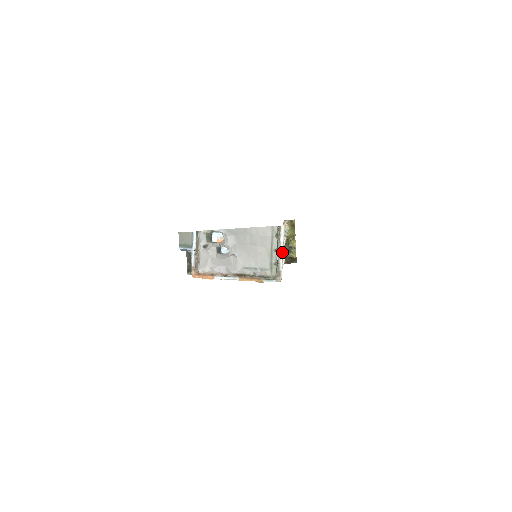
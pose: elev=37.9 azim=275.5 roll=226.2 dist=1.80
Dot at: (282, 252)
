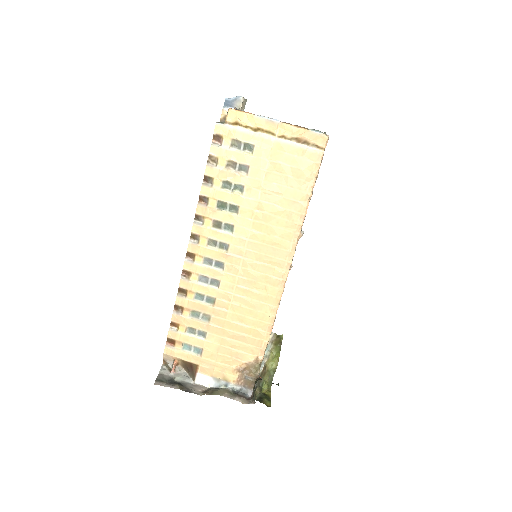
Dot at: occluded
